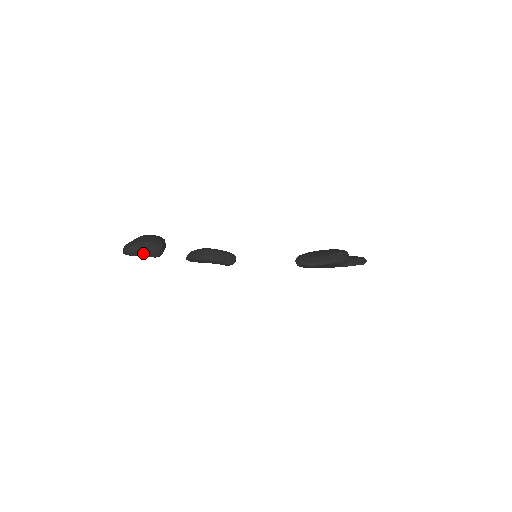
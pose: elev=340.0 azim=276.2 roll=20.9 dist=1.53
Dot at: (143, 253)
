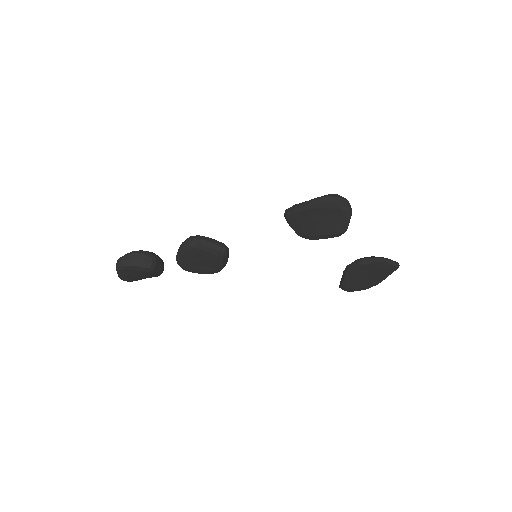
Dot at: (133, 262)
